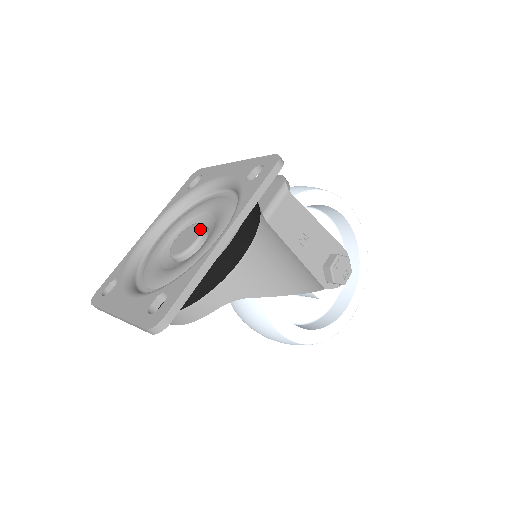
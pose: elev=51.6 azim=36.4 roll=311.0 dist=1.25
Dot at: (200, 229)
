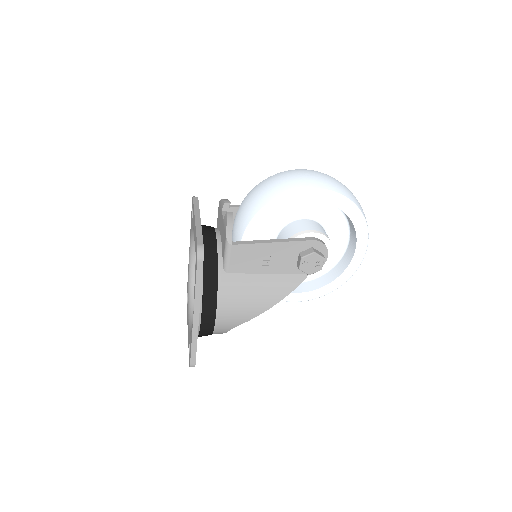
Dot at: occluded
